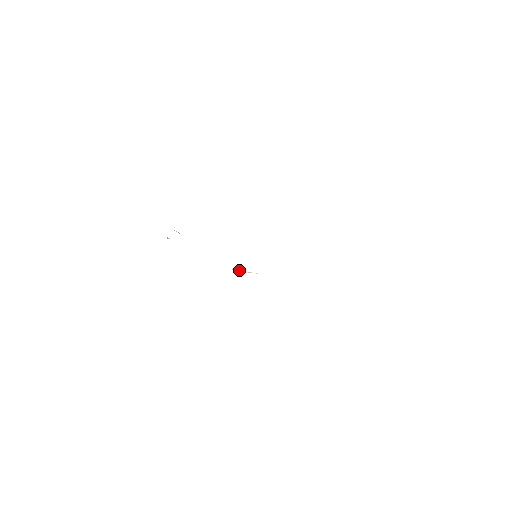
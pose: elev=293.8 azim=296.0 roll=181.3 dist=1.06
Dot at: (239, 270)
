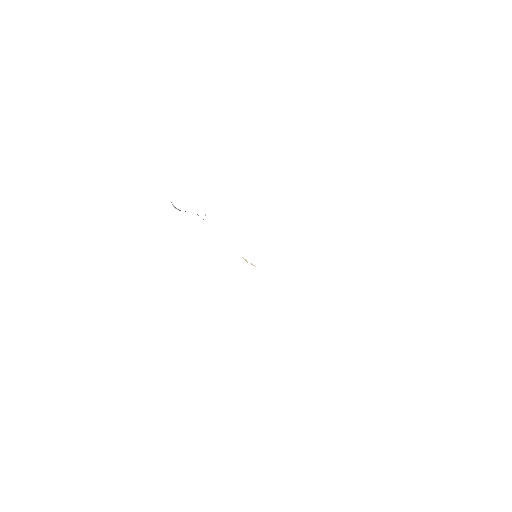
Dot at: (245, 259)
